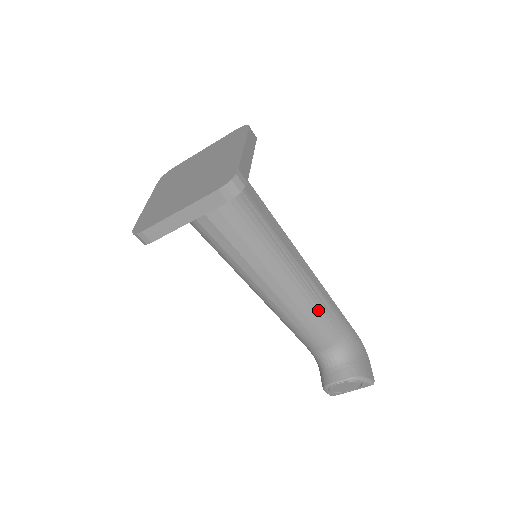
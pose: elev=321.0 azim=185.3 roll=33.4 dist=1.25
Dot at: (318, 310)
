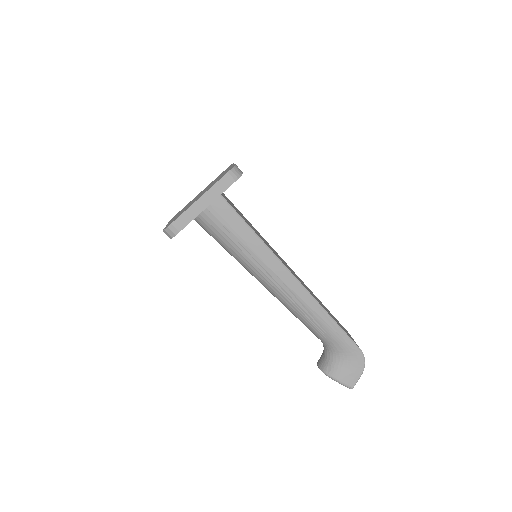
Dot at: (301, 314)
